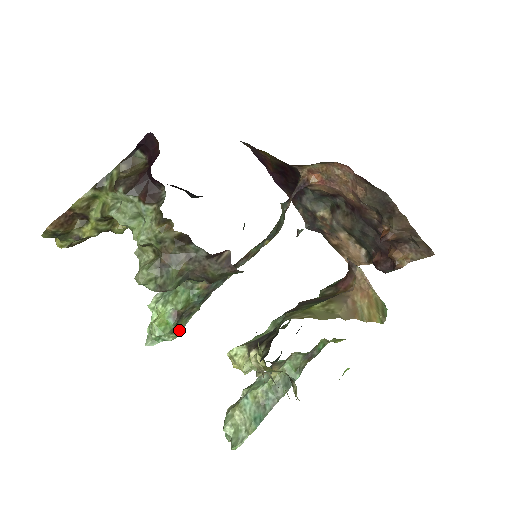
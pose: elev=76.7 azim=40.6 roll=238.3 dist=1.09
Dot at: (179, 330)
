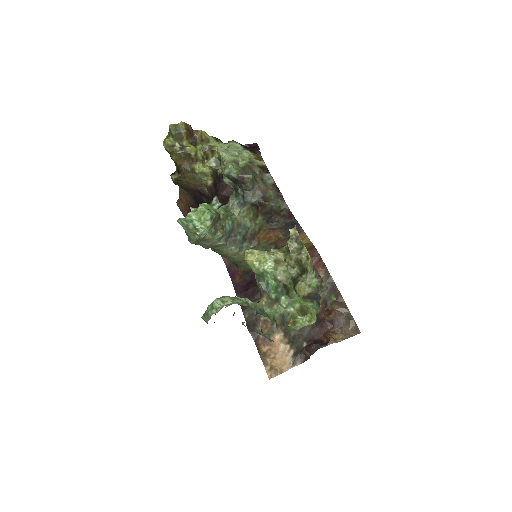
Dot at: (210, 226)
